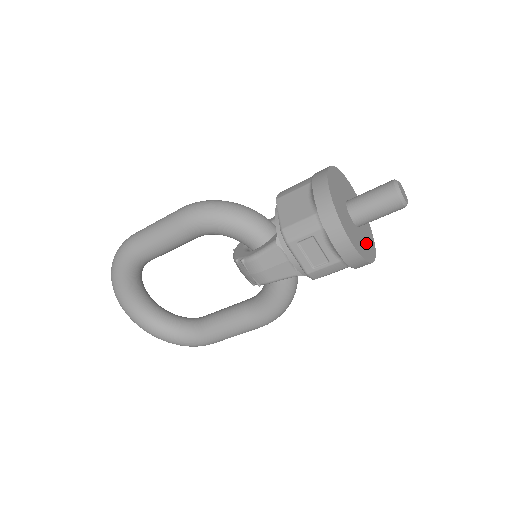
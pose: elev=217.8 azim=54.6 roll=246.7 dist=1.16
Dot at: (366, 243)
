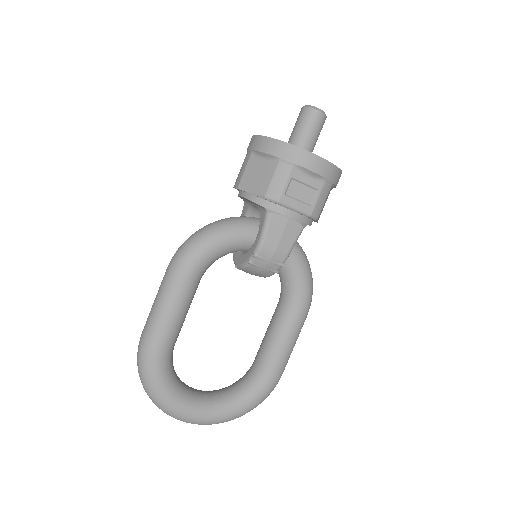
Dot at: occluded
